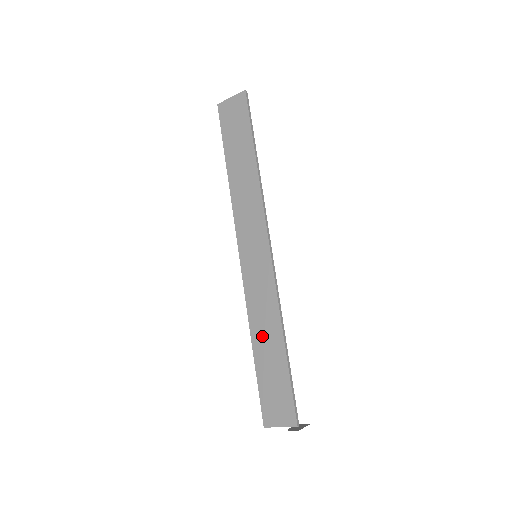
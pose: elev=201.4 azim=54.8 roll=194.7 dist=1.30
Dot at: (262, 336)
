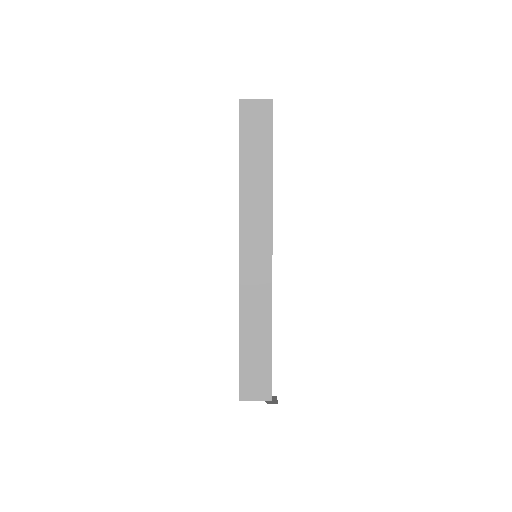
Dot at: (251, 326)
